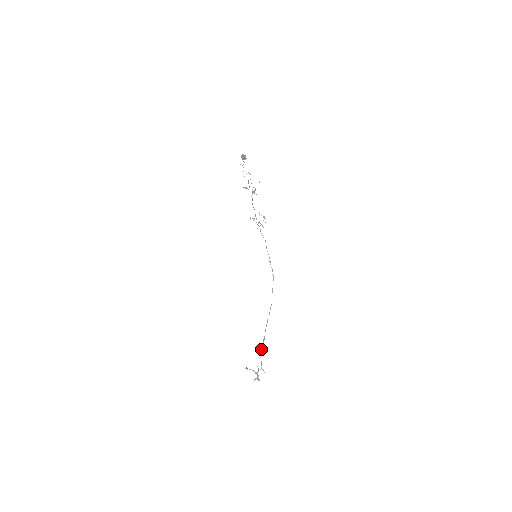
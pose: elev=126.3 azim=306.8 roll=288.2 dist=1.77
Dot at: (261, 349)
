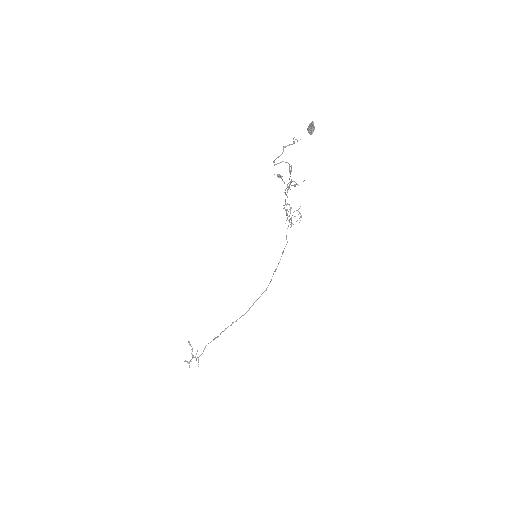
Dot at: occluded
